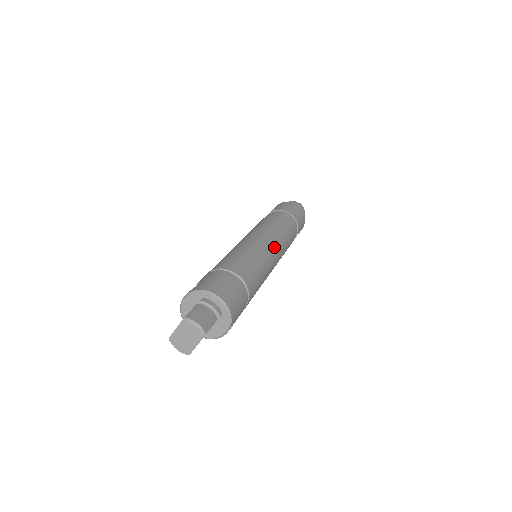
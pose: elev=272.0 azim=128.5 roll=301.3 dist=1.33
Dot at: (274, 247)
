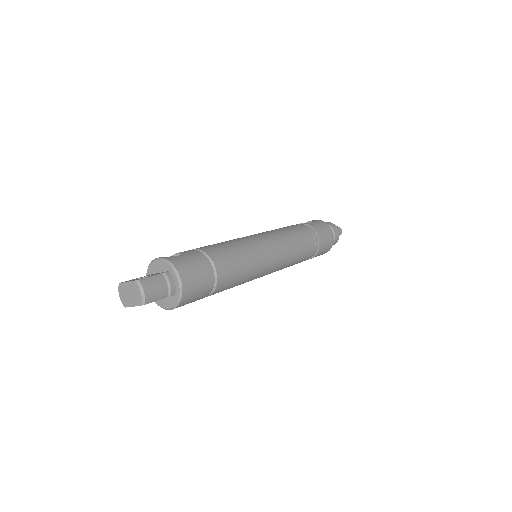
Dot at: (274, 261)
